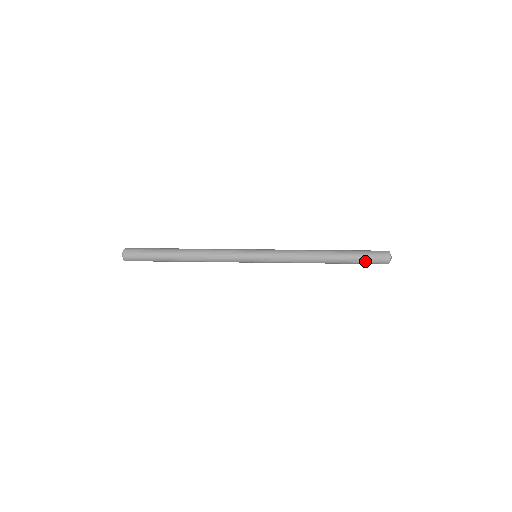
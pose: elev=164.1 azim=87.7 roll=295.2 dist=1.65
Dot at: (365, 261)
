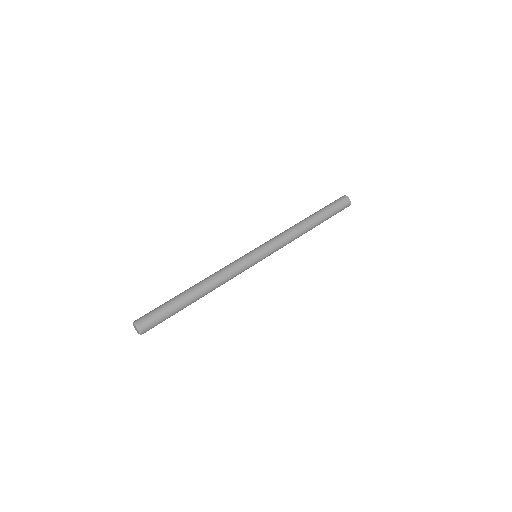
Dot at: occluded
